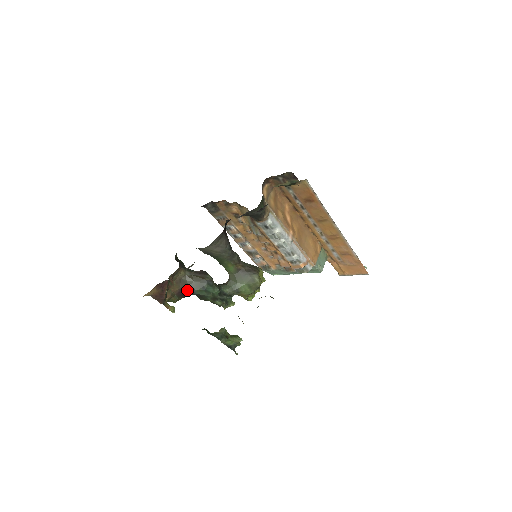
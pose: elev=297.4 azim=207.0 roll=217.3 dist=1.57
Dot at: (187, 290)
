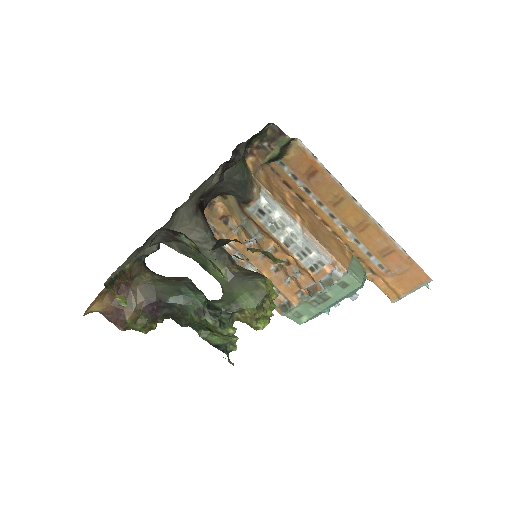
Dot at: (157, 300)
